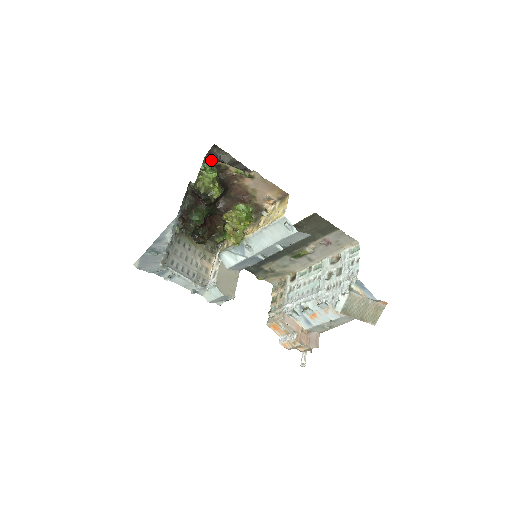
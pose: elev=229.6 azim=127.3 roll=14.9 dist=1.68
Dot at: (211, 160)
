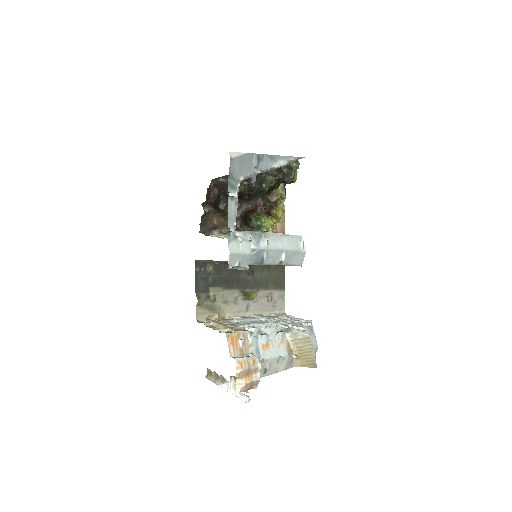
Dot at: occluded
